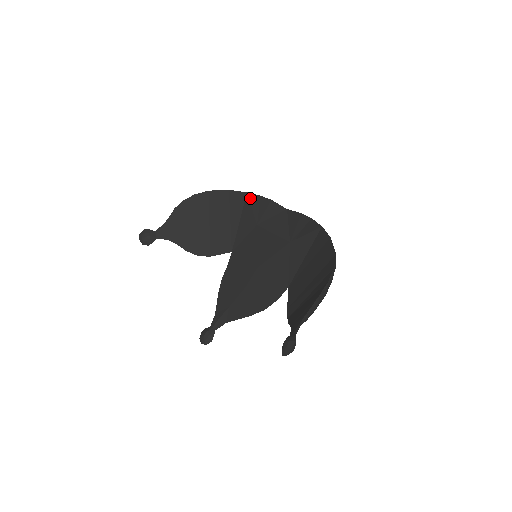
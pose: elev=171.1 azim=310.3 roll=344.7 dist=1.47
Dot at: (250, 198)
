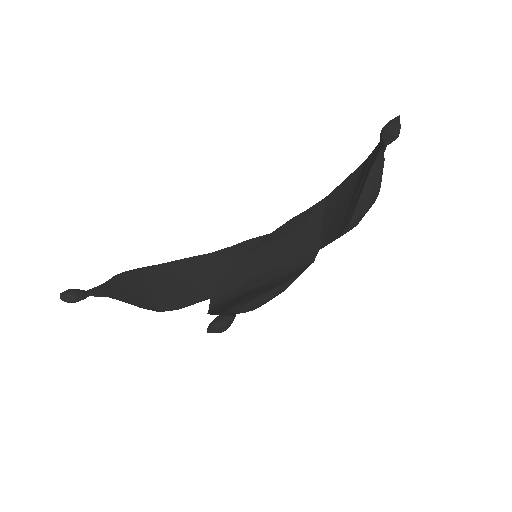
Dot at: (218, 253)
